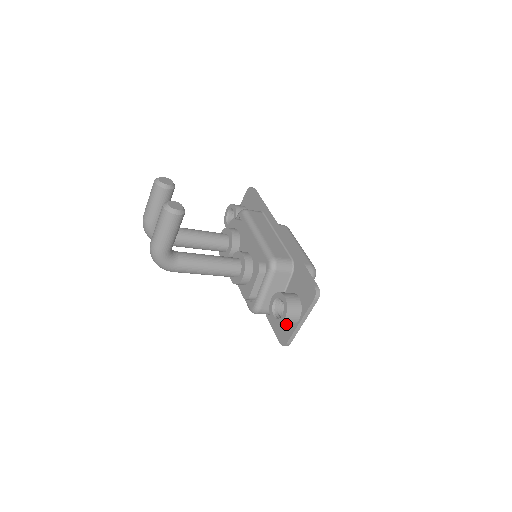
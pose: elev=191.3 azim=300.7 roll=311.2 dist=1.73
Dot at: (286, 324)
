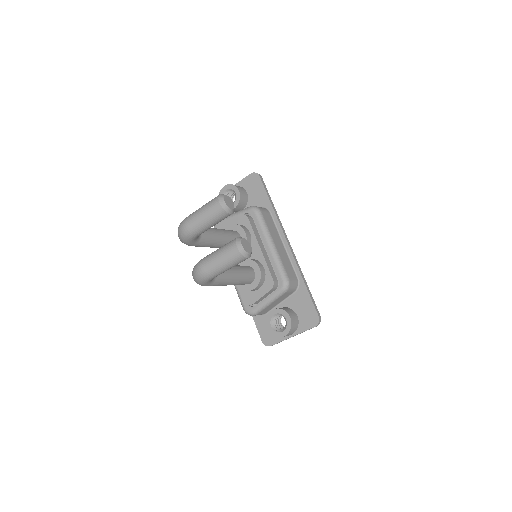
Dot at: occluded
